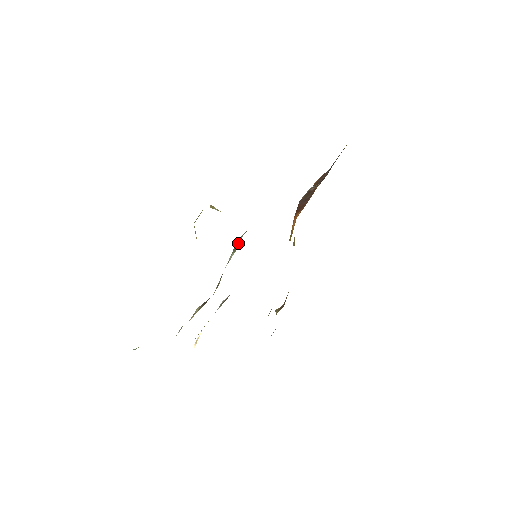
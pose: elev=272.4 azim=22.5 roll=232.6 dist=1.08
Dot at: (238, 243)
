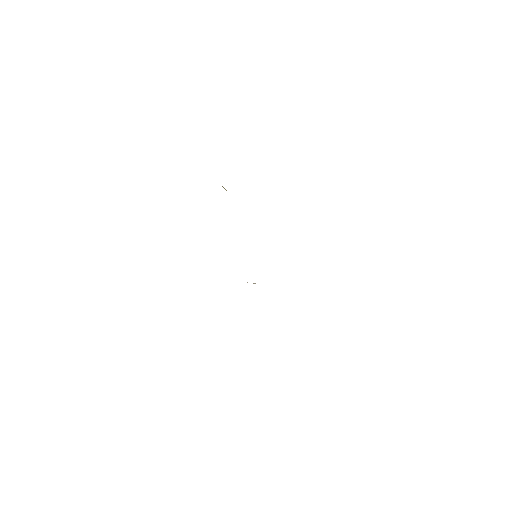
Dot at: occluded
